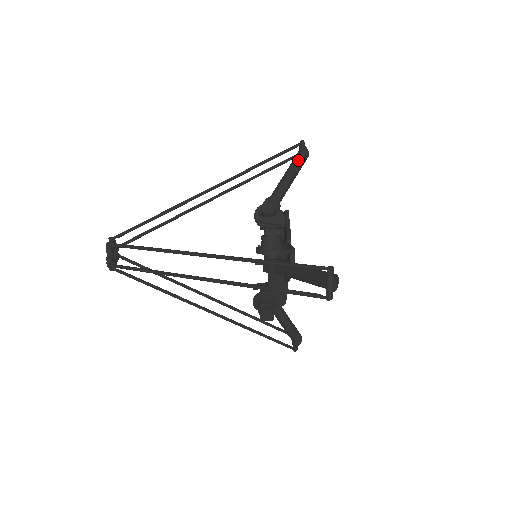
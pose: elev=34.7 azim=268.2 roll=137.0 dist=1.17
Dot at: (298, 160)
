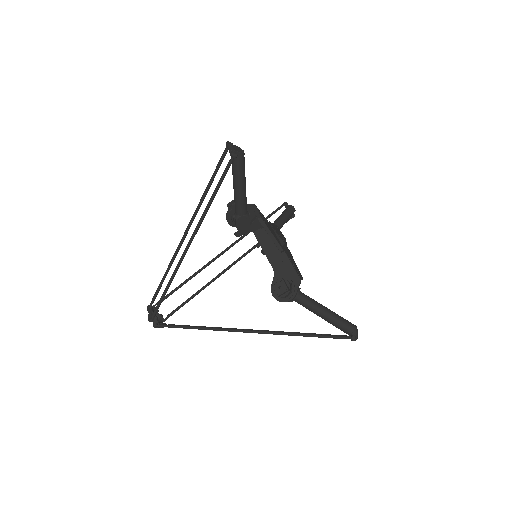
Dot at: (284, 211)
